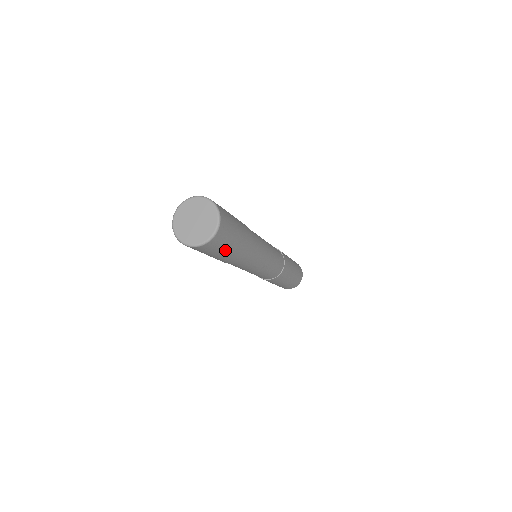
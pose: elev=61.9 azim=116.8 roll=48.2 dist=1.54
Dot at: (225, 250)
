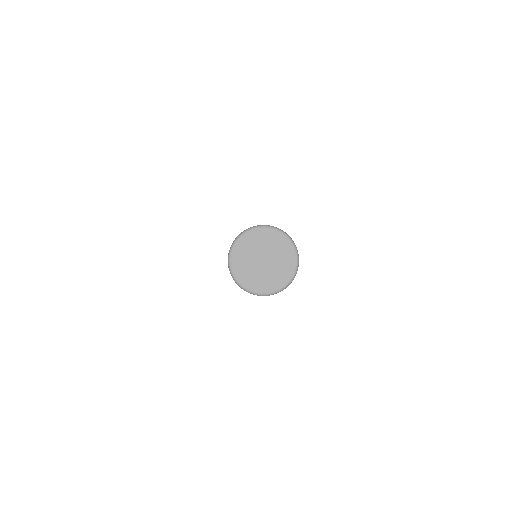
Dot at: occluded
